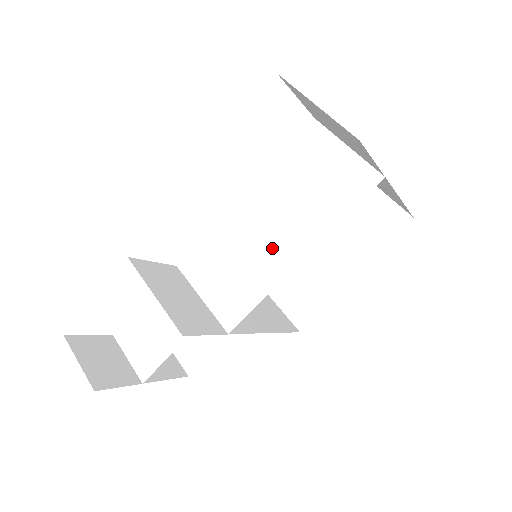
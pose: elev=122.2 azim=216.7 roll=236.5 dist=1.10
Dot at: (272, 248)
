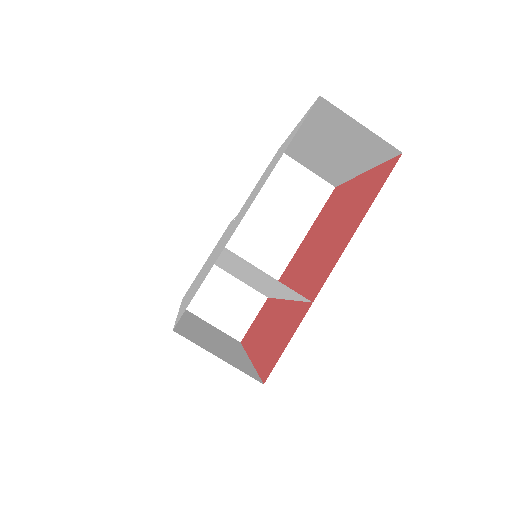
Dot at: (261, 286)
